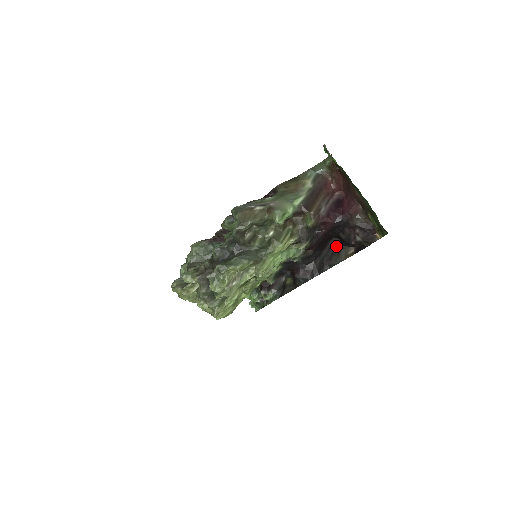
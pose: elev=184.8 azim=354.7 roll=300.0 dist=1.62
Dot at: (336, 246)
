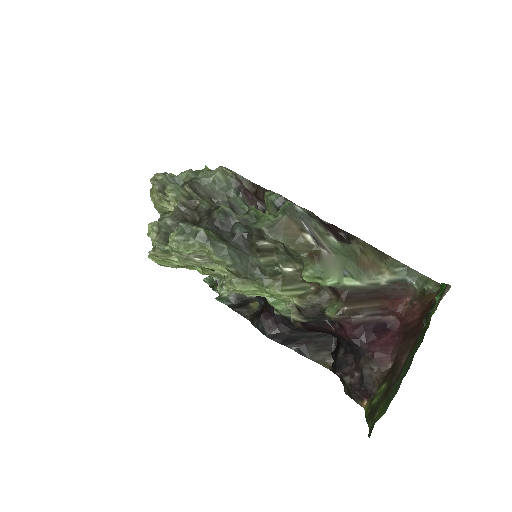
Dot at: (328, 340)
